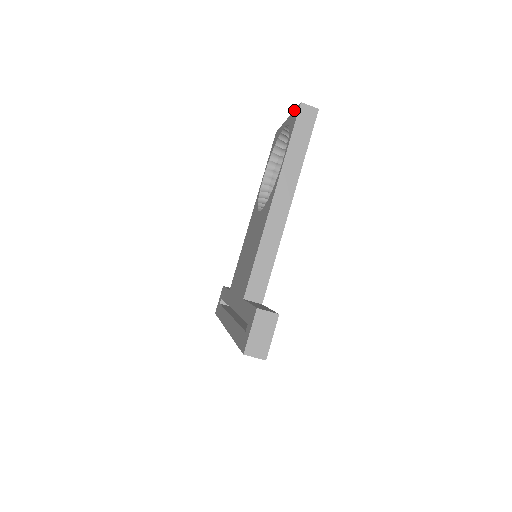
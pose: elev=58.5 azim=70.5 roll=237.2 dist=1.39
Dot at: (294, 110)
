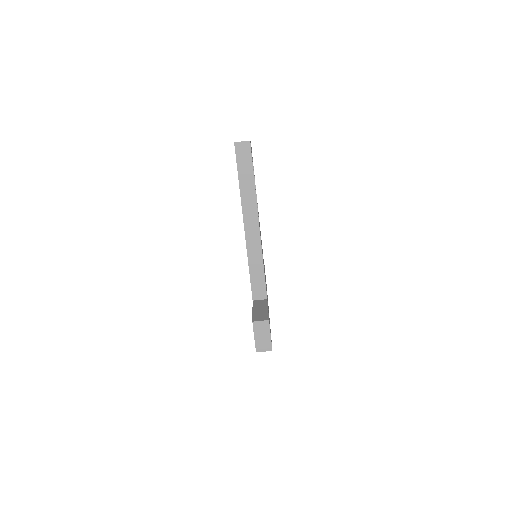
Dot at: occluded
